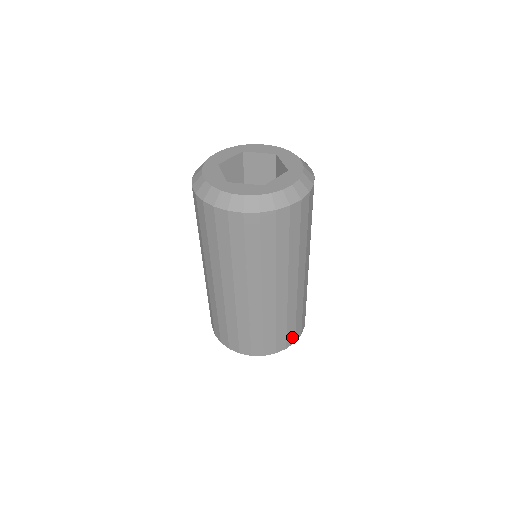
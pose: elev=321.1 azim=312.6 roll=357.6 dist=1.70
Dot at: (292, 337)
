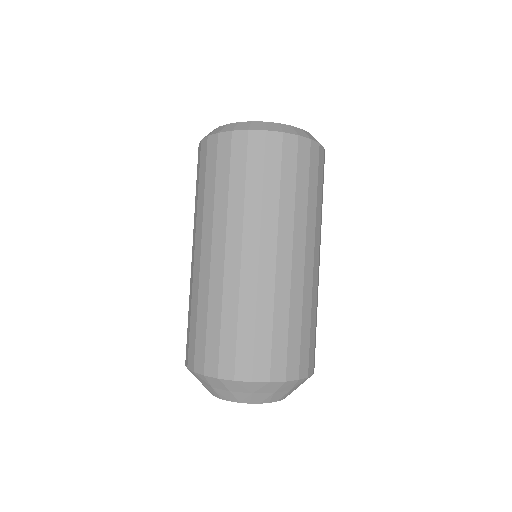
Dot at: (312, 360)
